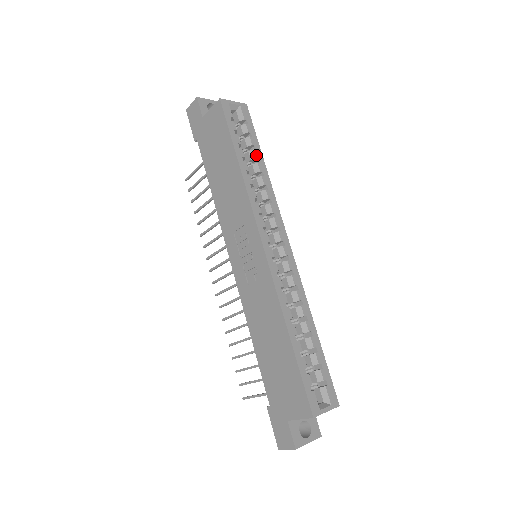
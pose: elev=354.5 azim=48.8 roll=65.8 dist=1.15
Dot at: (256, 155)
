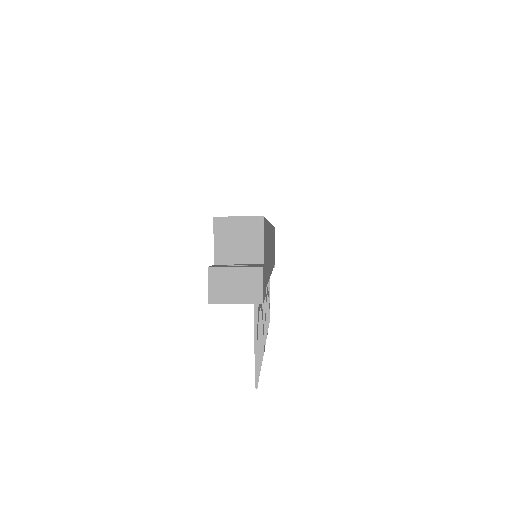
Dot at: occluded
